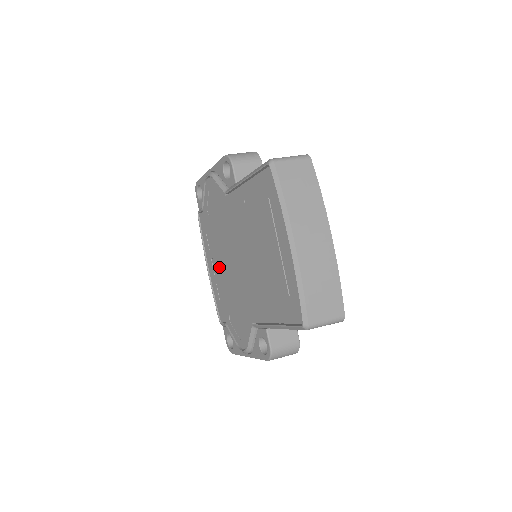
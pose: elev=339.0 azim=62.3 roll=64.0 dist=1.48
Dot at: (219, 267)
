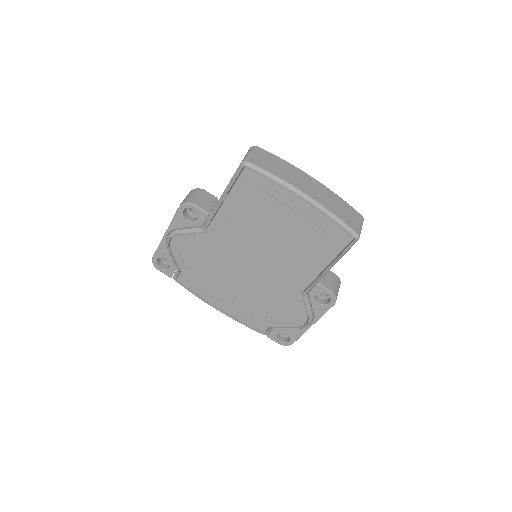
Dot at: (233, 294)
